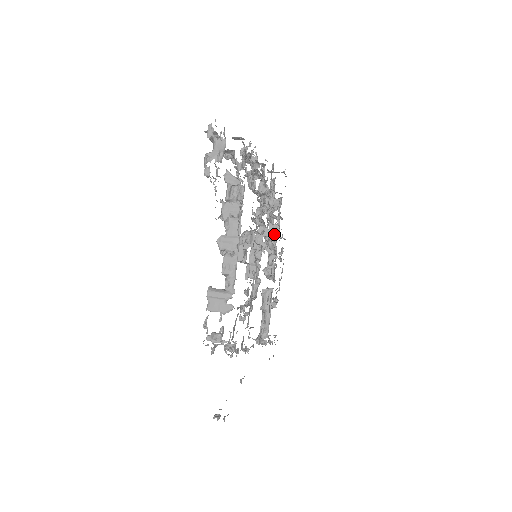
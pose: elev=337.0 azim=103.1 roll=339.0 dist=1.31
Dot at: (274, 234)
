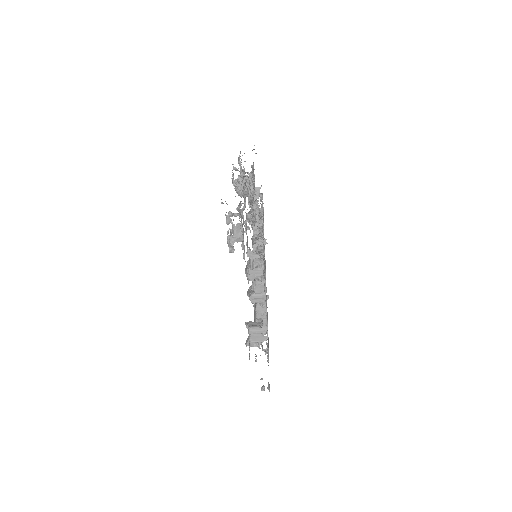
Dot at: occluded
